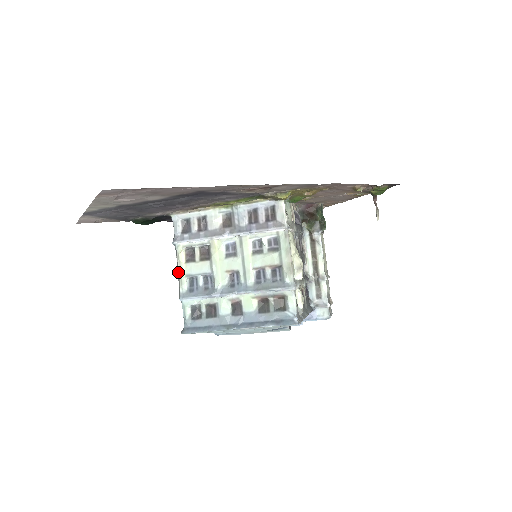
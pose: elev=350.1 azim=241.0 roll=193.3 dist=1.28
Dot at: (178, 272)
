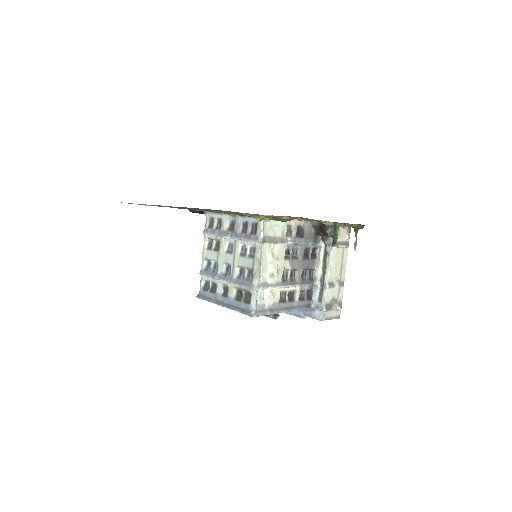
Dot at: (202, 254)
